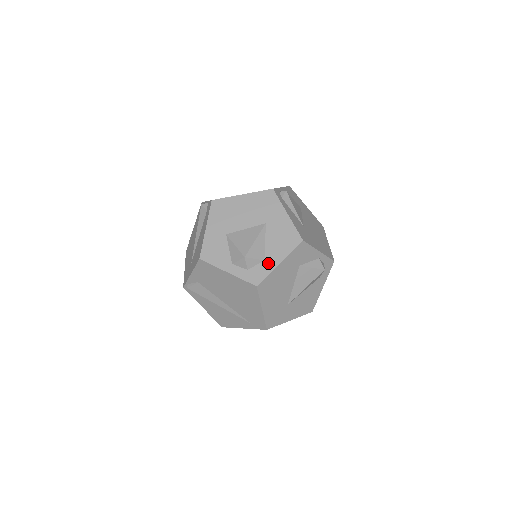
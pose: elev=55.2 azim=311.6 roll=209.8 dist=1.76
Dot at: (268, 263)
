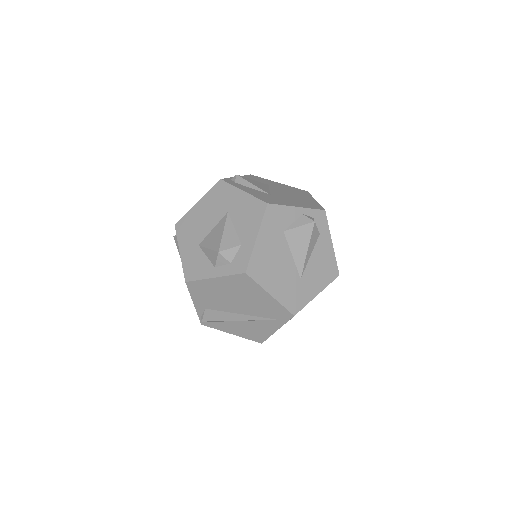
Dot at: (246, 245)
